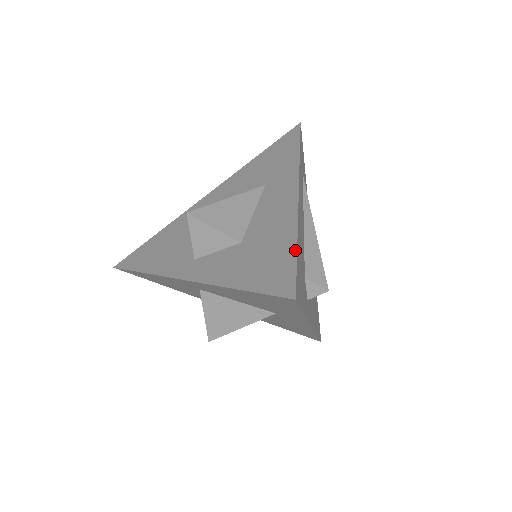
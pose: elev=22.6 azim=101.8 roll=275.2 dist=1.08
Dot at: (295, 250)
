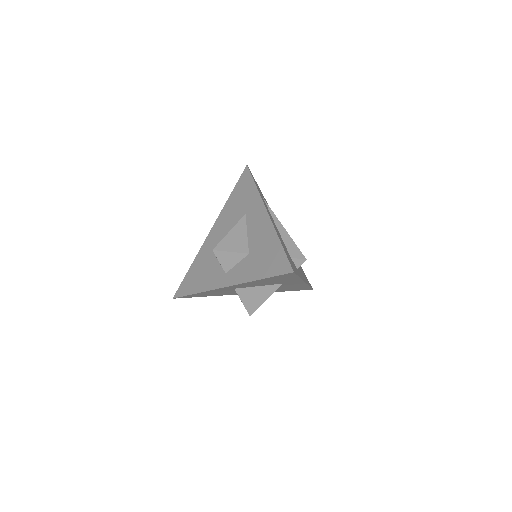
Dot at: (282, 247)
